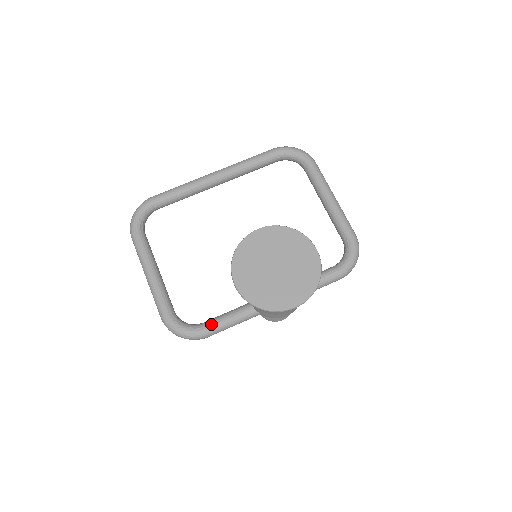
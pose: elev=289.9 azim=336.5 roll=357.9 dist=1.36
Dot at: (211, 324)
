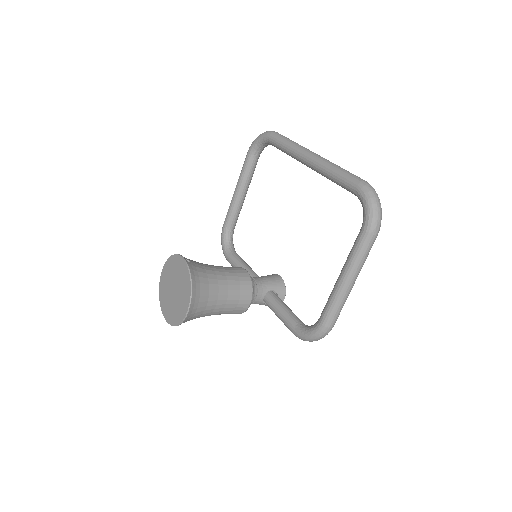
Dot at: (230, 259)
